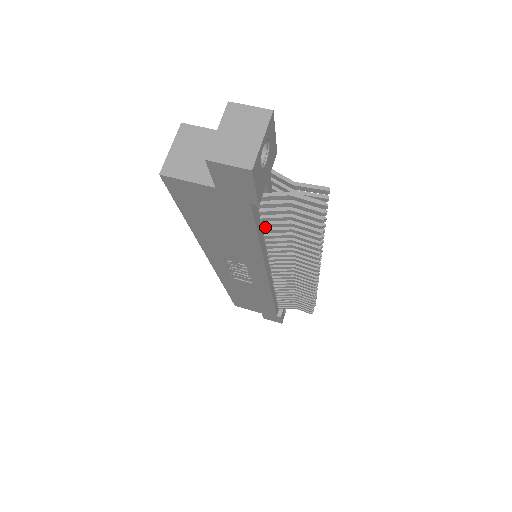
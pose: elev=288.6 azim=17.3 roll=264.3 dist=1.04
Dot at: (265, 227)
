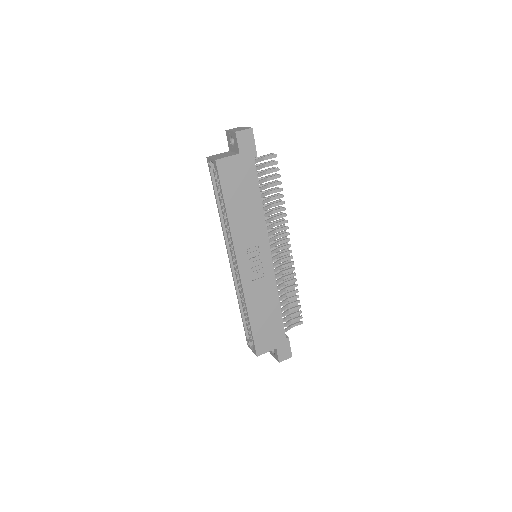
Dot at: occluded
